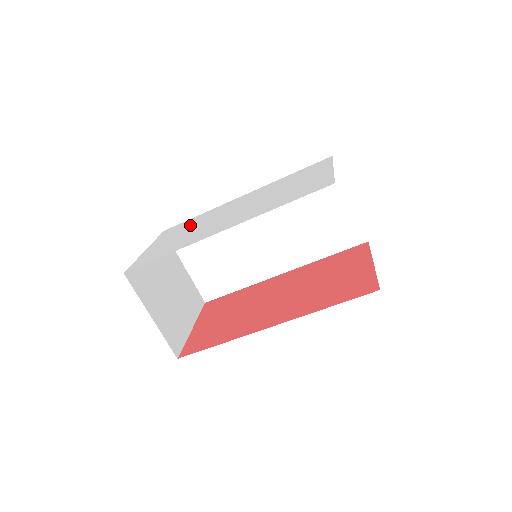
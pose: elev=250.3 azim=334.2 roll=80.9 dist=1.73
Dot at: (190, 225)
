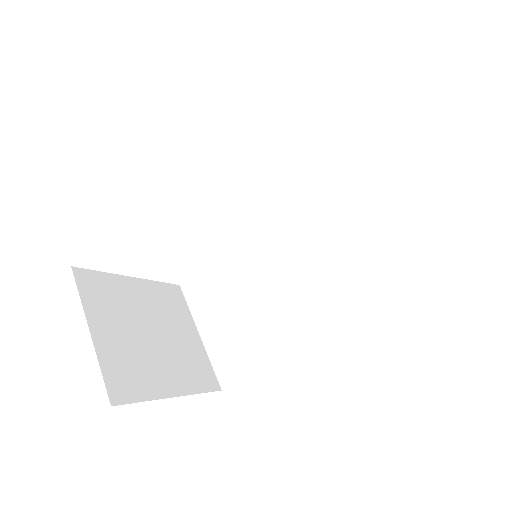
Dot at: occluded
